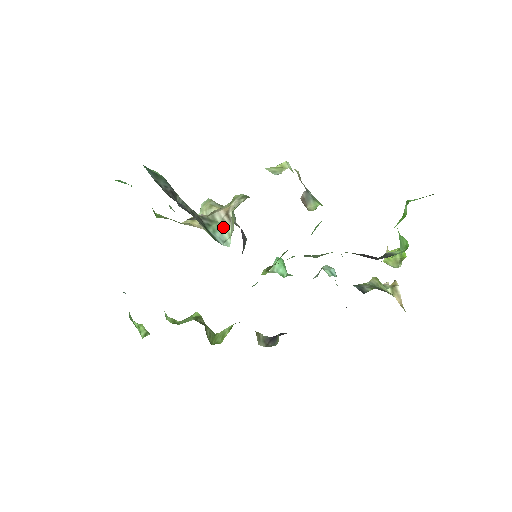
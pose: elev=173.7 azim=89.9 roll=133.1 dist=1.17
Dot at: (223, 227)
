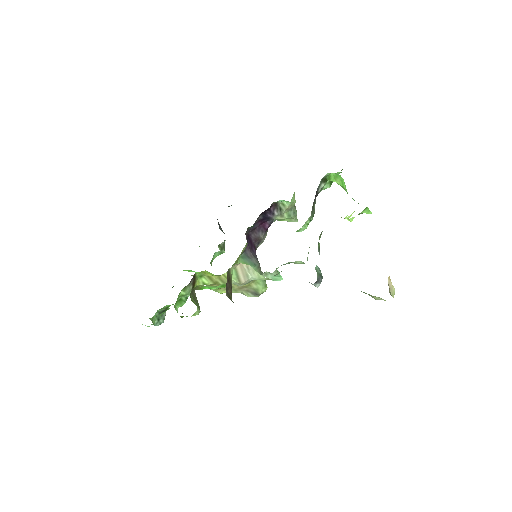
Dot at: occluded
